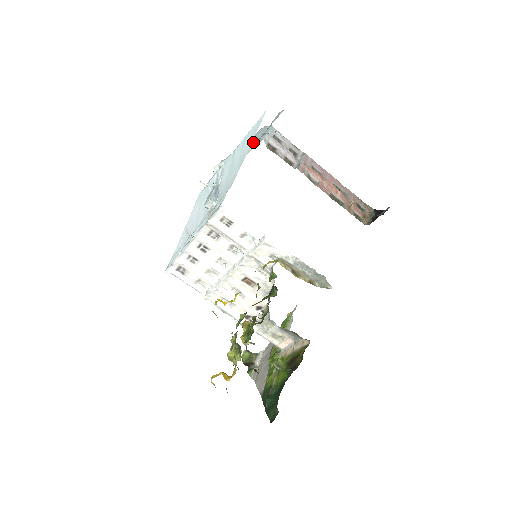
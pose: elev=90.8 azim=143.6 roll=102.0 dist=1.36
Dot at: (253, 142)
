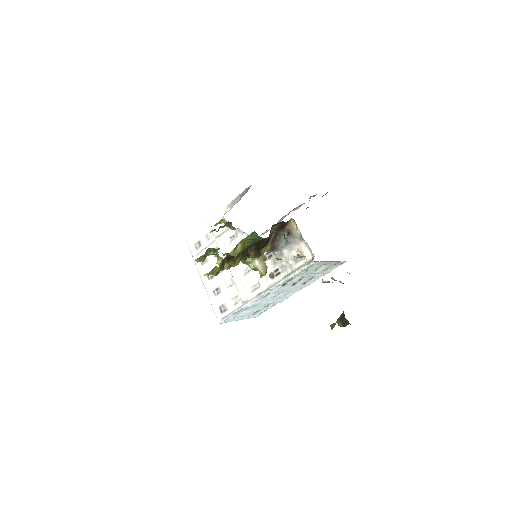
Dot at: occluded
